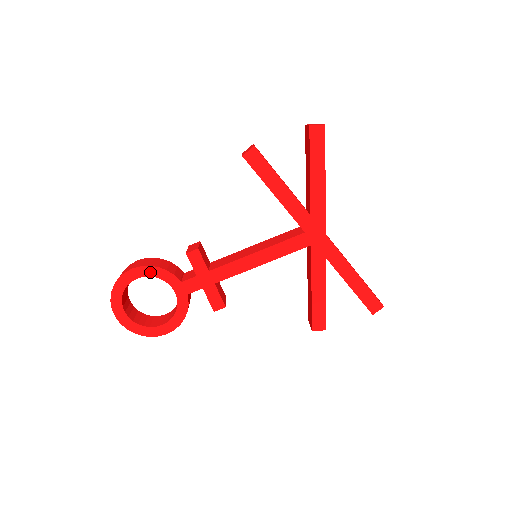
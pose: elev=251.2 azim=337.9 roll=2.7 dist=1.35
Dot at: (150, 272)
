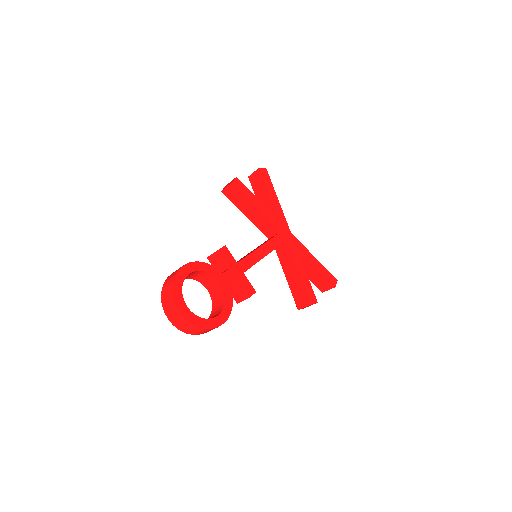
Dot at: (198, 267)
